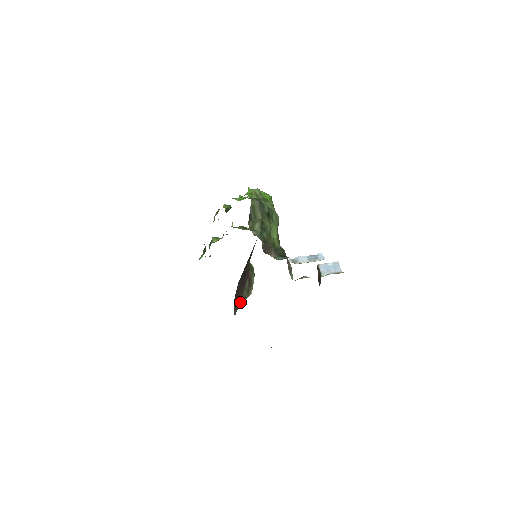
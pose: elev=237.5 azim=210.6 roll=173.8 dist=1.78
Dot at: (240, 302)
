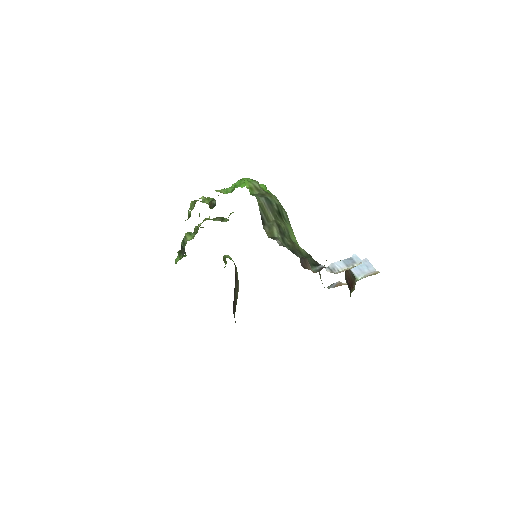
Dot at: (235, 305)
